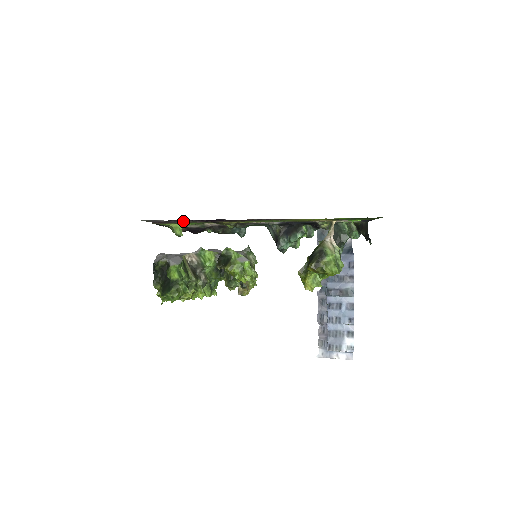
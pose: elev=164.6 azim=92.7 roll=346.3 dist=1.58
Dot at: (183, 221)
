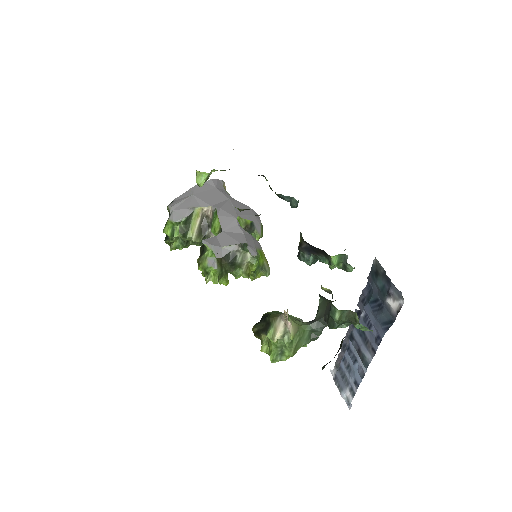
Dot at: occluded
